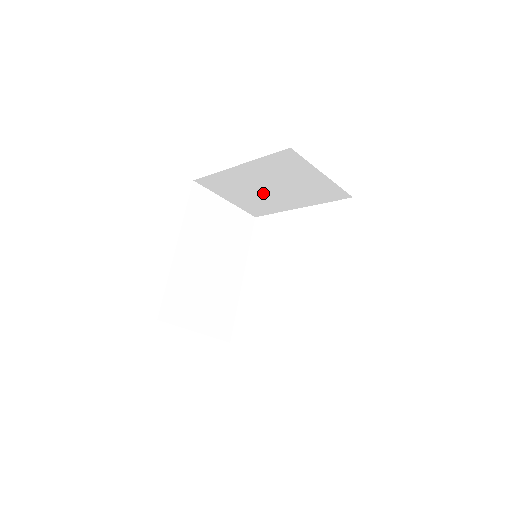
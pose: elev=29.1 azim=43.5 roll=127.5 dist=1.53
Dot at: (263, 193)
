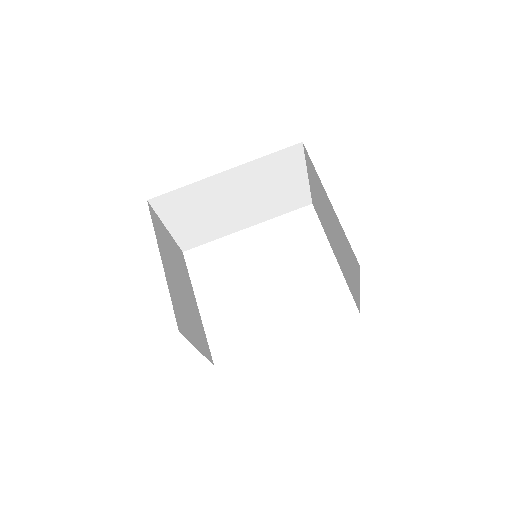
Dot at: (327, 220)
